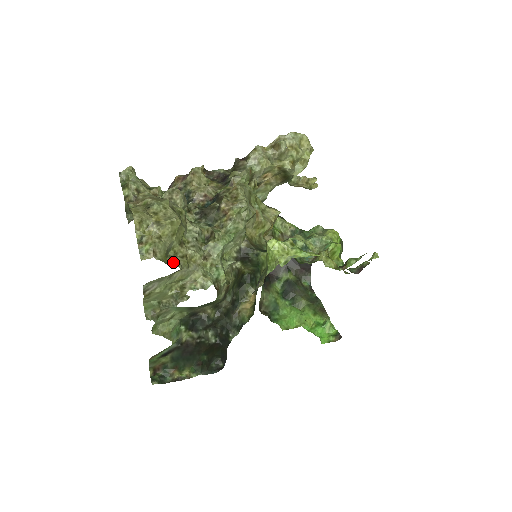
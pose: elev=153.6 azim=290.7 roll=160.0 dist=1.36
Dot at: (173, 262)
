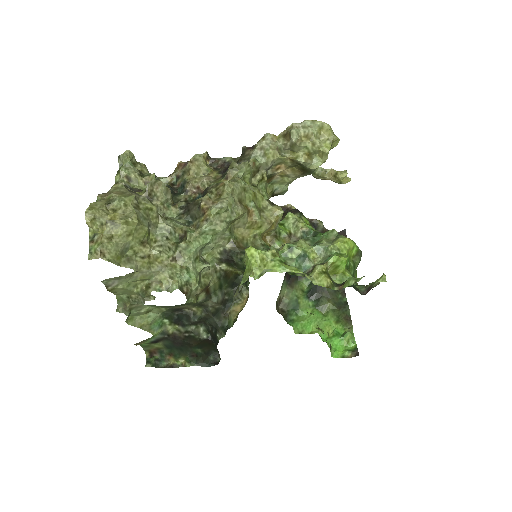
Dot at: (128, 263)
